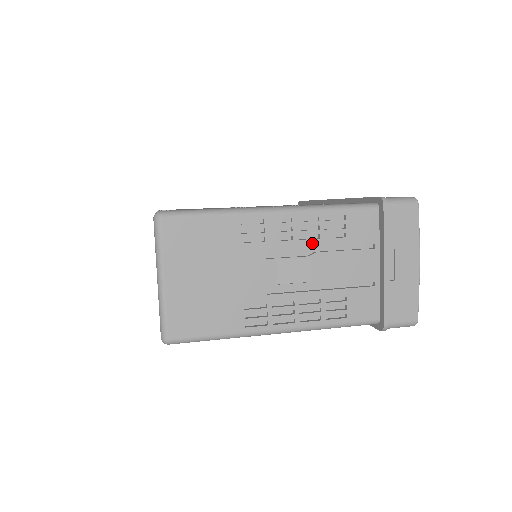
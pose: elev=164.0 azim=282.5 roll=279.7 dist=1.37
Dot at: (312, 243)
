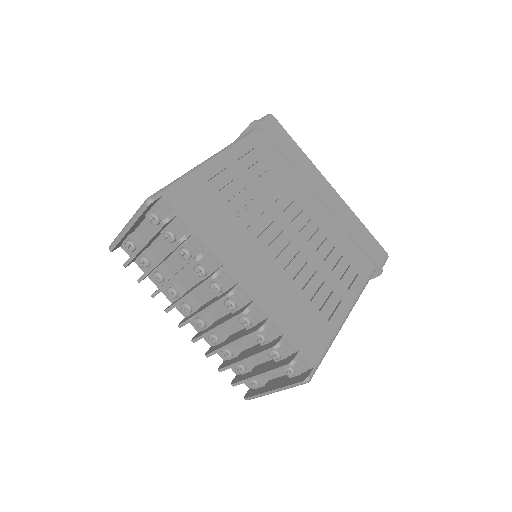
Dot at: occluded
